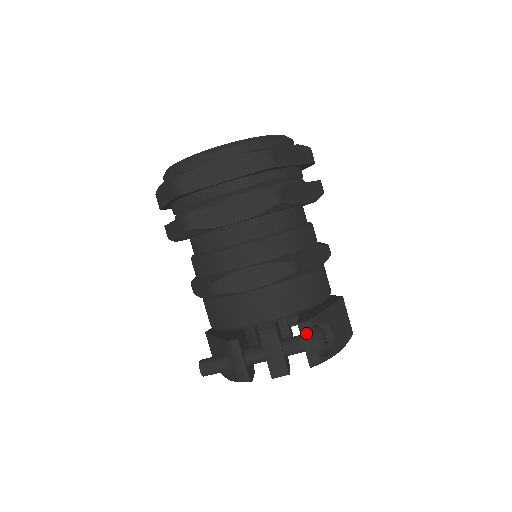
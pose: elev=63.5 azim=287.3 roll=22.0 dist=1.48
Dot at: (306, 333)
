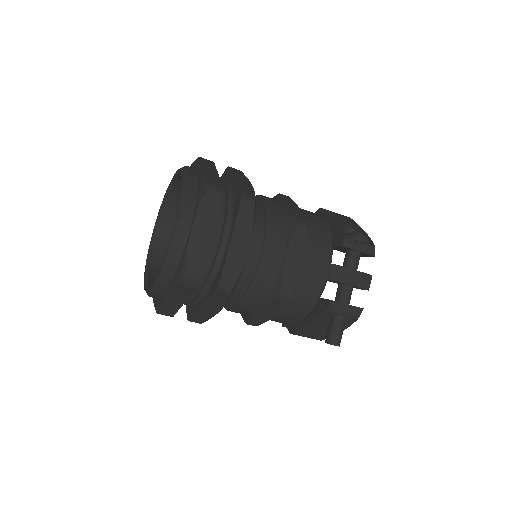
Dot at: (352, 244)
